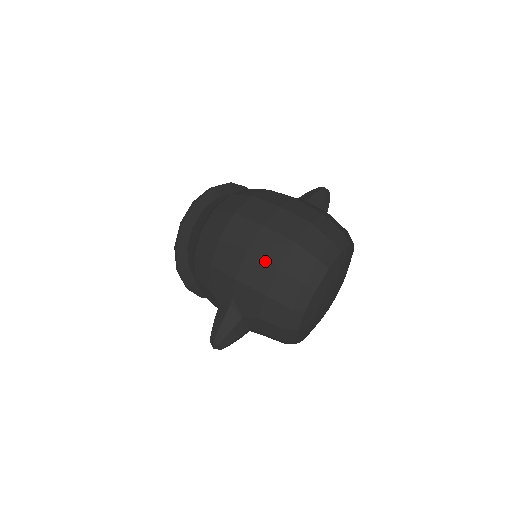
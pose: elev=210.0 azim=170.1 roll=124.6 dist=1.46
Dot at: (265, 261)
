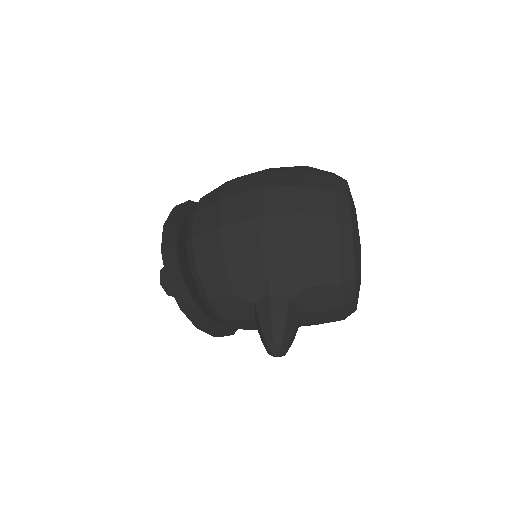
Dot at: (285, 216)
